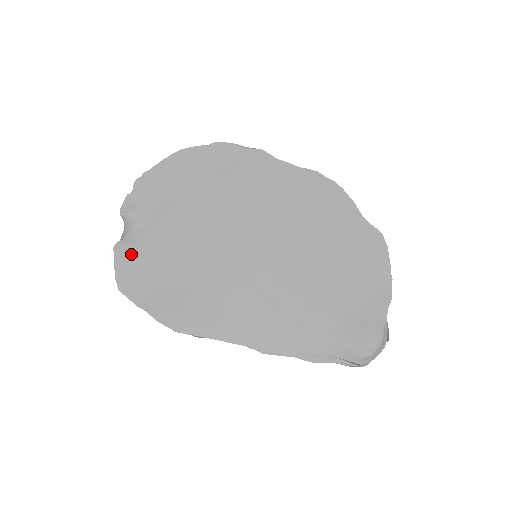
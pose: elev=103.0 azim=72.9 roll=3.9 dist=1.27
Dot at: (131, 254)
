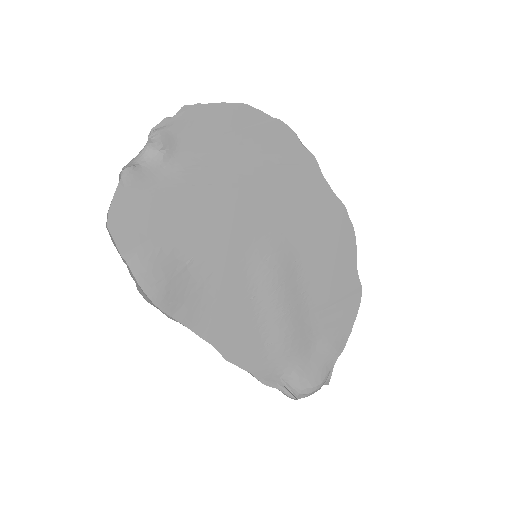
Dot at: (141, 190)
